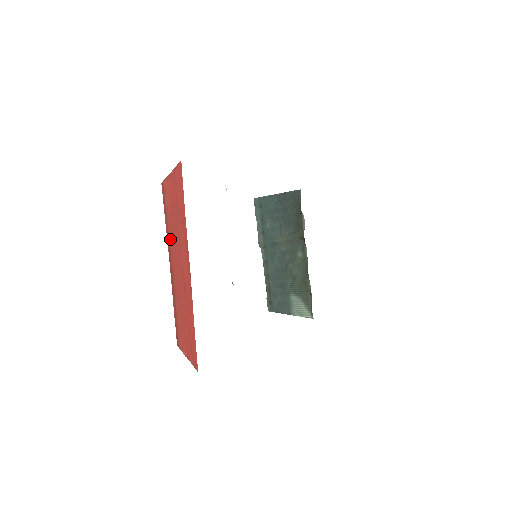
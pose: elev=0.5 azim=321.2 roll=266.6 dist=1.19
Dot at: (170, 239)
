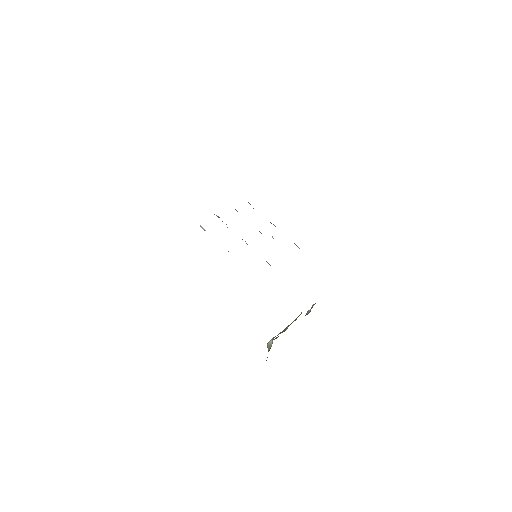
Dot at: occluded
